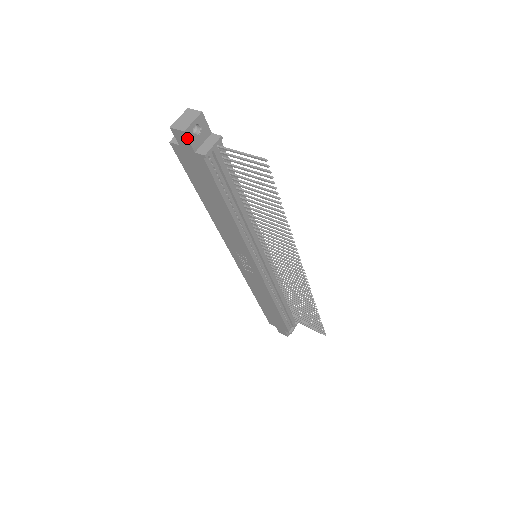
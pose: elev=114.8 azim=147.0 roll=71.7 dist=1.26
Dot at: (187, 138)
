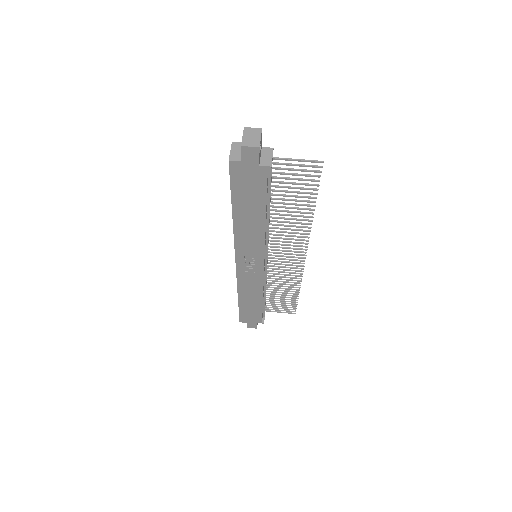
Dot at: (259, 153)
